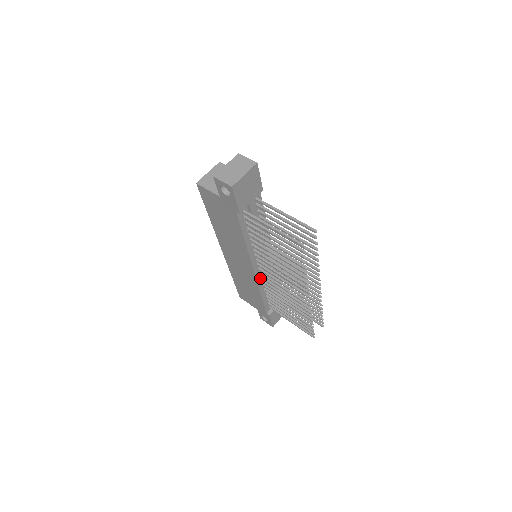
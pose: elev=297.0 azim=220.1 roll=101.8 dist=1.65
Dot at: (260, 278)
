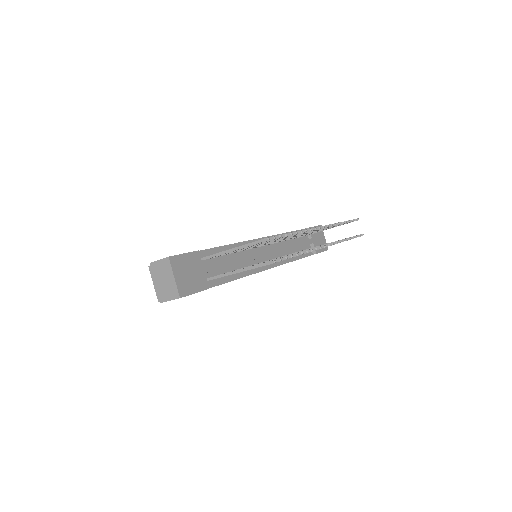
Dot at: occluded
